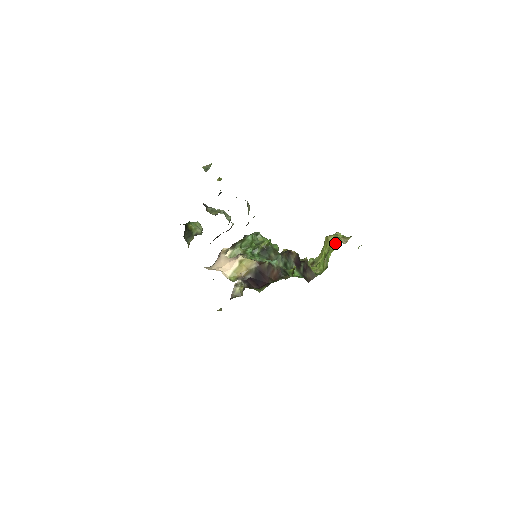
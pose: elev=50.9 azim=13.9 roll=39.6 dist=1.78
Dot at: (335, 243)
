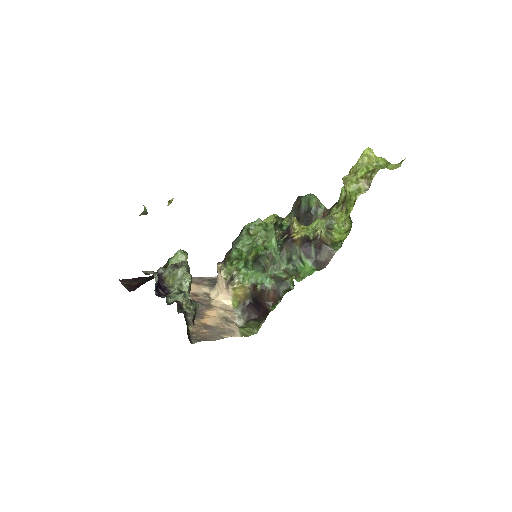
Dot at: (351, 198)
